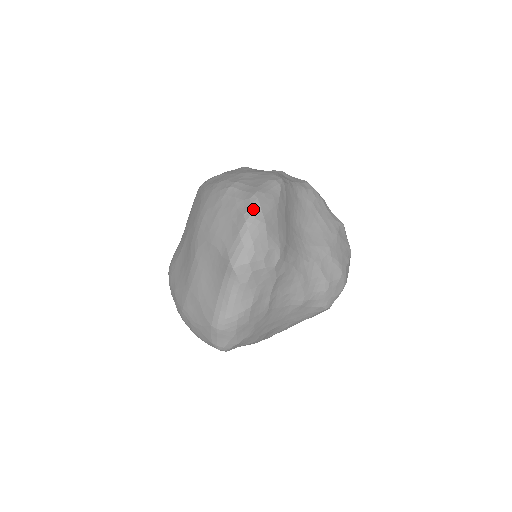
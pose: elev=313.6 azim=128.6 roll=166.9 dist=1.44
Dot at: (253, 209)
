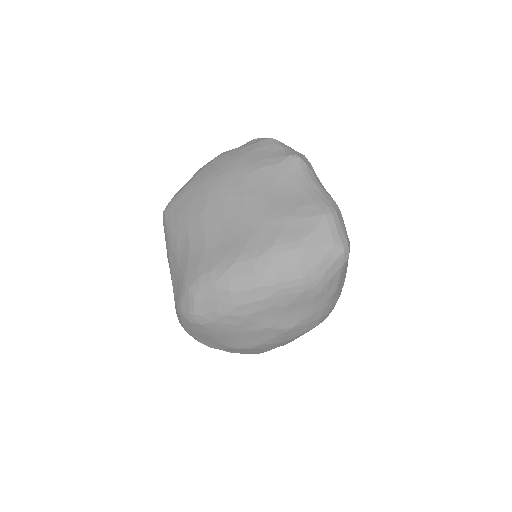
Dot at: (265, 138)
